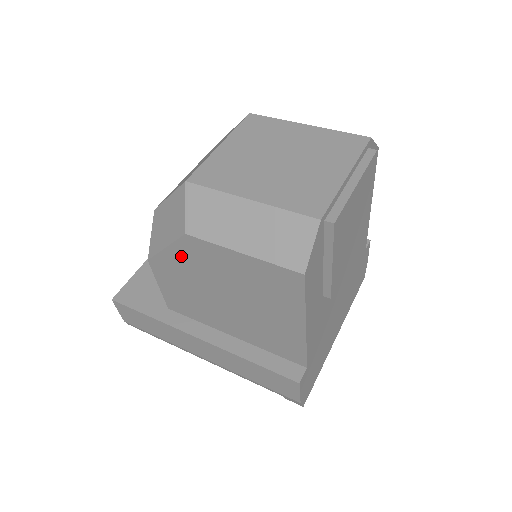
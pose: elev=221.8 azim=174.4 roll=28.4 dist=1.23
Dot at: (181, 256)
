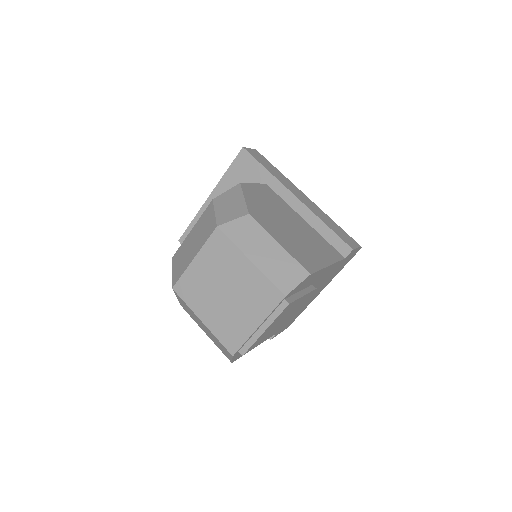
Dot at: occluded
